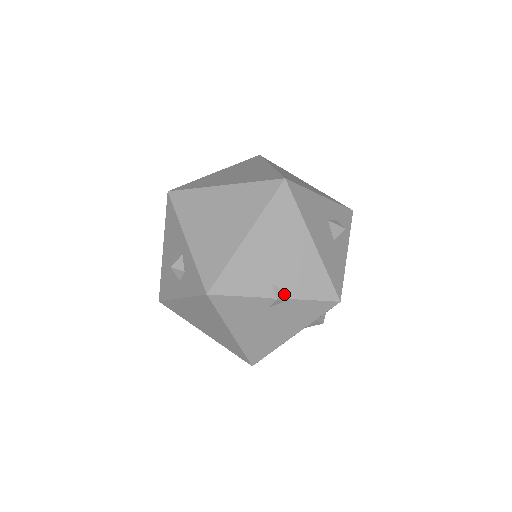
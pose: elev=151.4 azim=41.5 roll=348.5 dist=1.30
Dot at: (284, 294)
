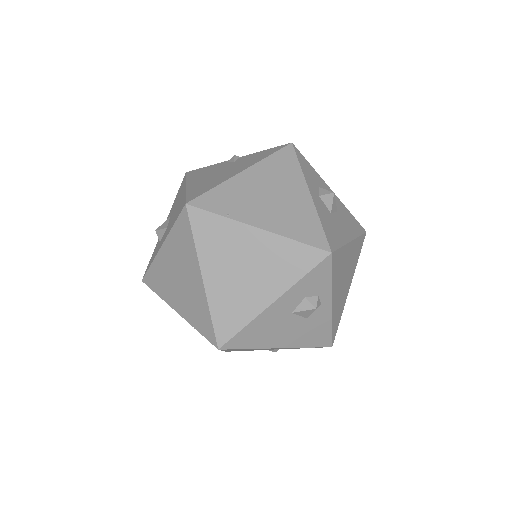
Dot at: occluded
